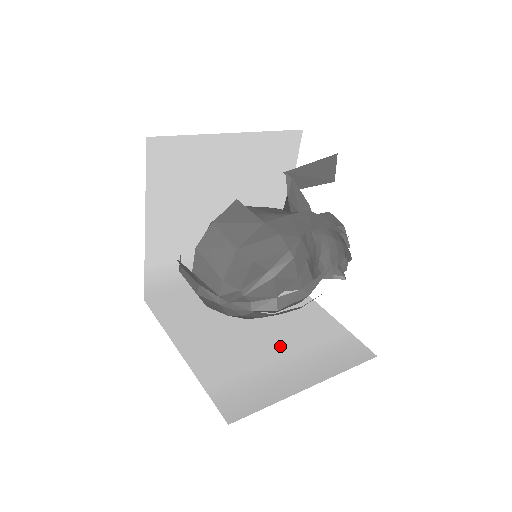
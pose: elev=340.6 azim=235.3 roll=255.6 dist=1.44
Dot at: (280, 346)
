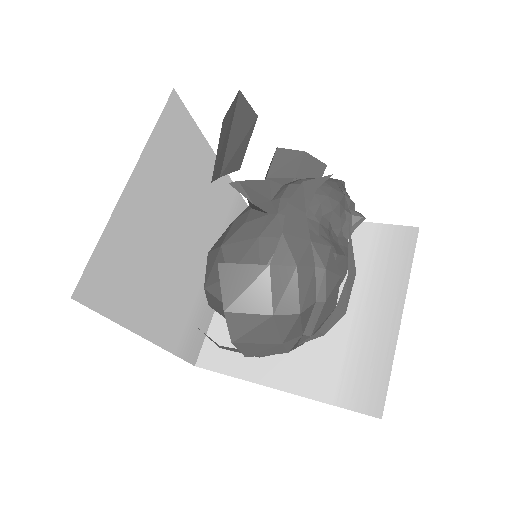
Dot at: occluded
